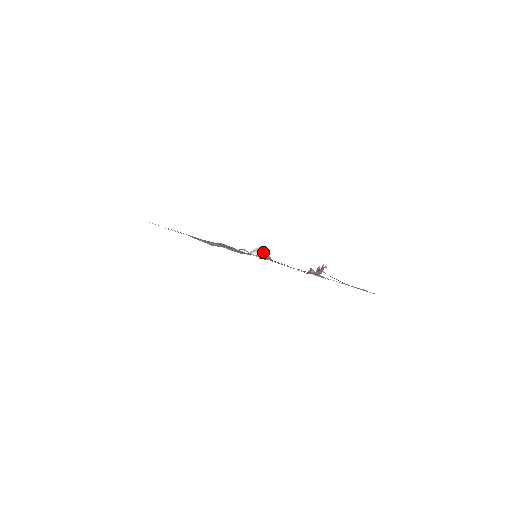
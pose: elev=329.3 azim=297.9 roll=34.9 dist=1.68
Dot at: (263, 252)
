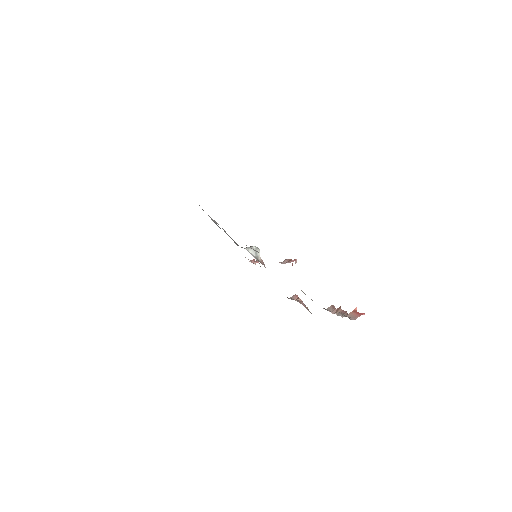
Dot at: occluded
